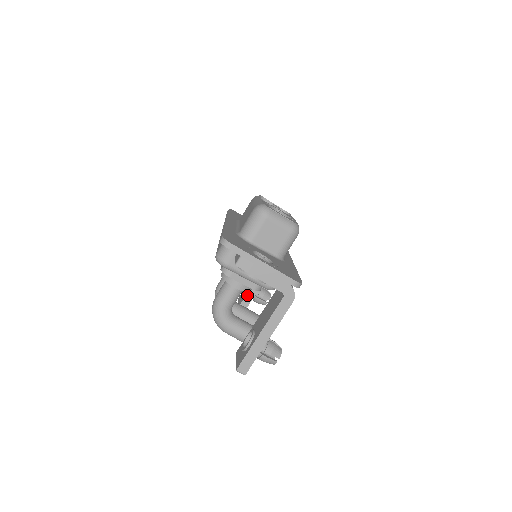
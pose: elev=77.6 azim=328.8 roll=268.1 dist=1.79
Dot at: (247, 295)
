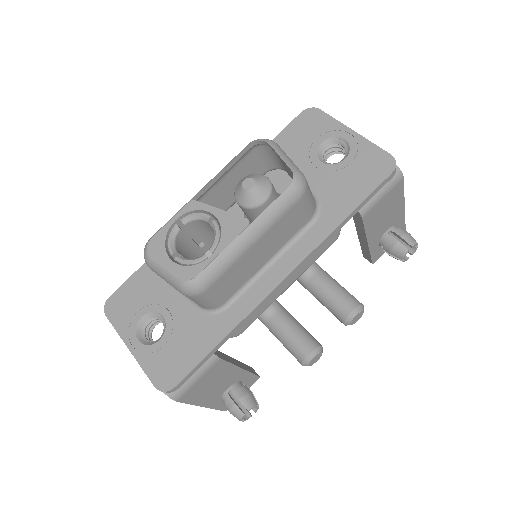
Dot at: (362, 248)
